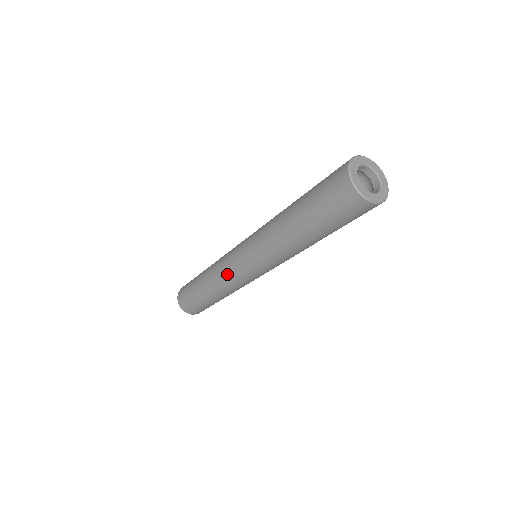
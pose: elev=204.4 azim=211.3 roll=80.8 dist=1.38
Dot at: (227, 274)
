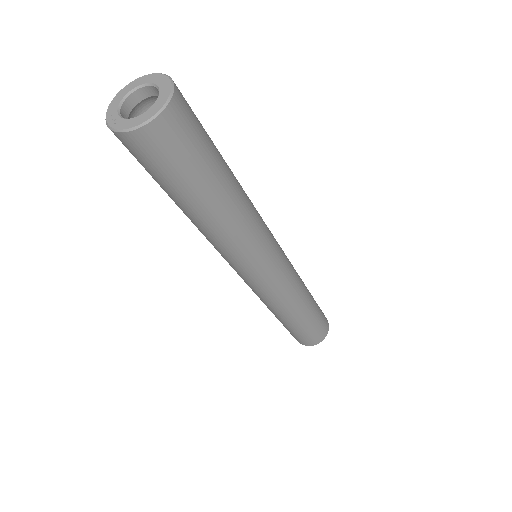
Dot at: (259, 295)
